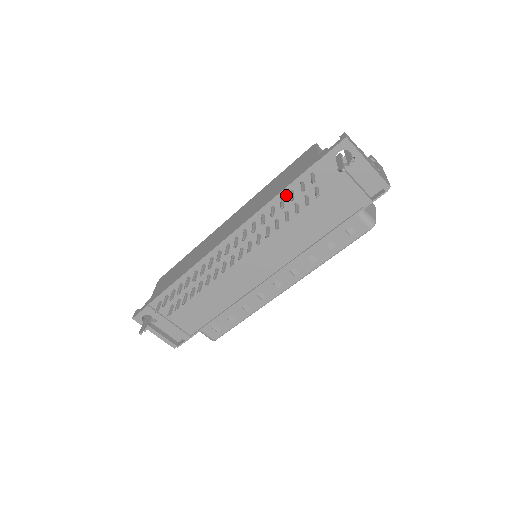
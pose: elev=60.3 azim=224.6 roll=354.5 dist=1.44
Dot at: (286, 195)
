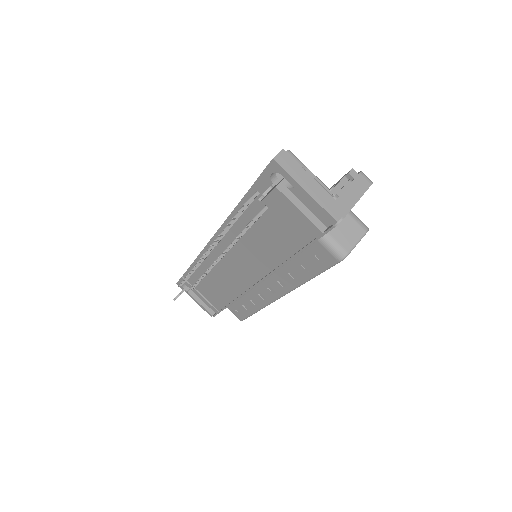
Dot at: occluded
